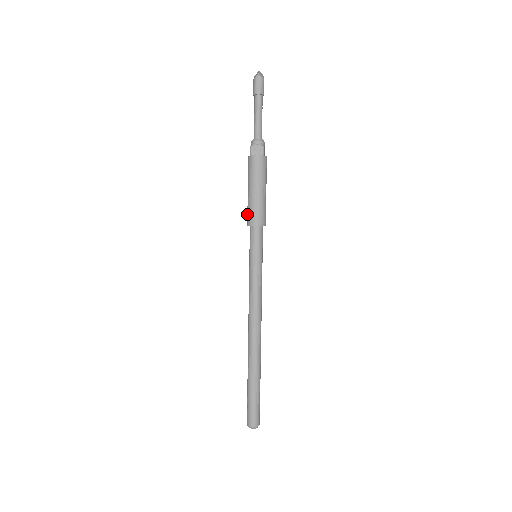
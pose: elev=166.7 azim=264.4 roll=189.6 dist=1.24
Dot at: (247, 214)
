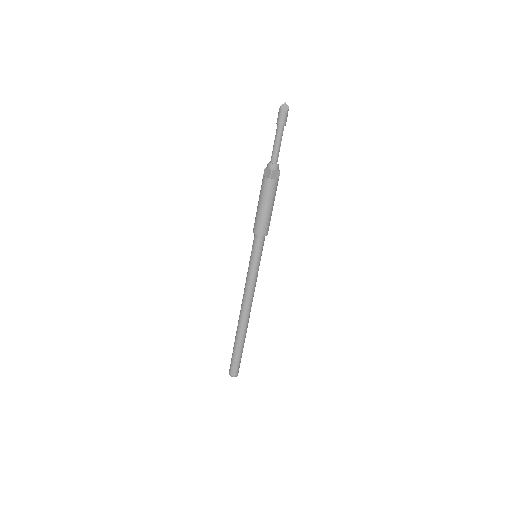
Dot at: occluded
